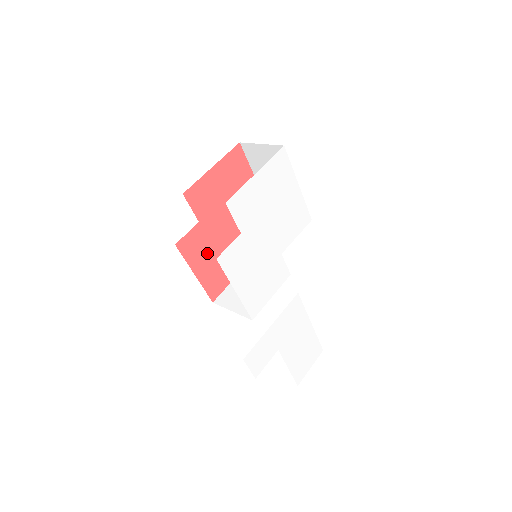
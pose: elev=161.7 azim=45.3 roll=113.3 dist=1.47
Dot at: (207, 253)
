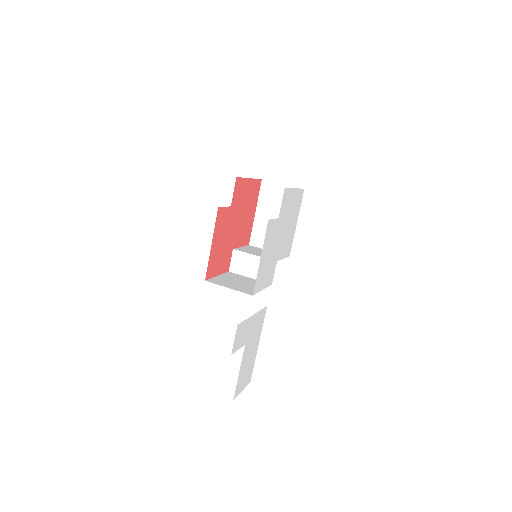
Dot at: (222, 235)
